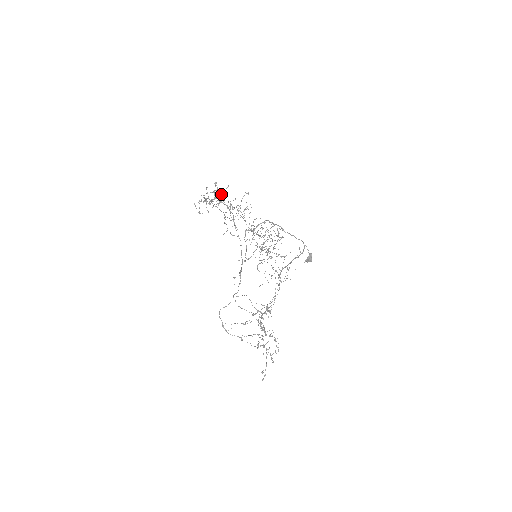
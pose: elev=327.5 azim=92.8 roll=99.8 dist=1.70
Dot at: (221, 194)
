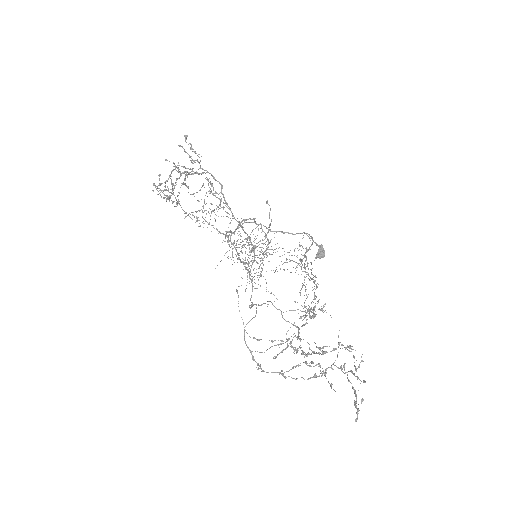
Dot at: (193, 160)
